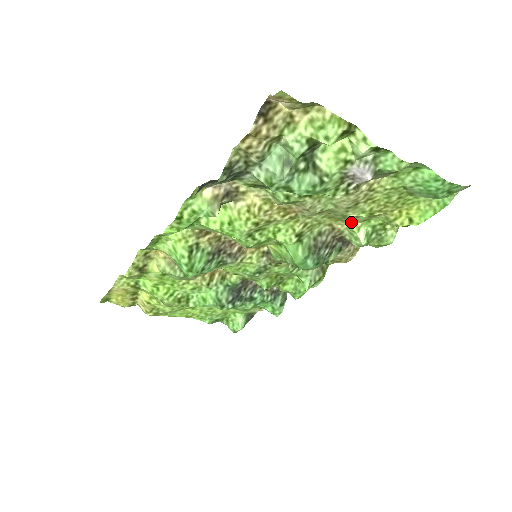
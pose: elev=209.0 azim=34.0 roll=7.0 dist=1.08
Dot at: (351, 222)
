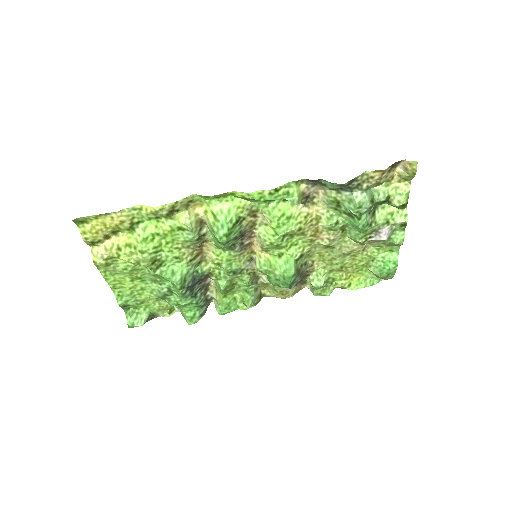
Dot at: (326, 266)
